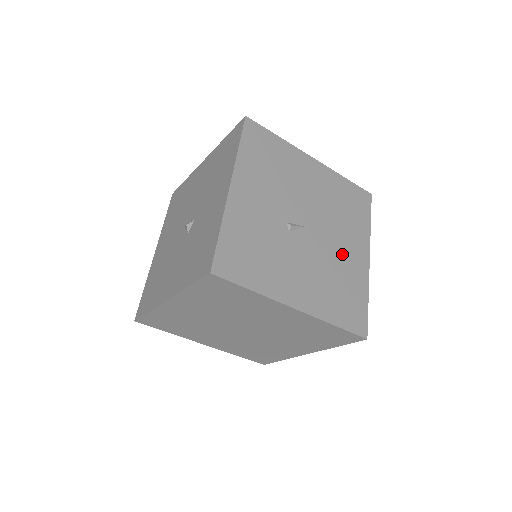
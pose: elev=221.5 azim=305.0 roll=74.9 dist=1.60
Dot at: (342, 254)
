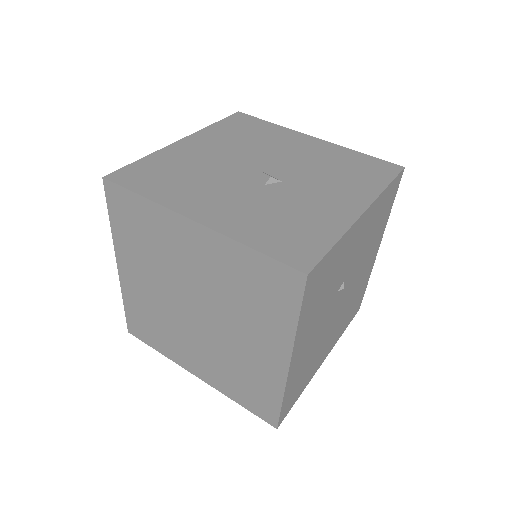
Dot at: (326, 341)
